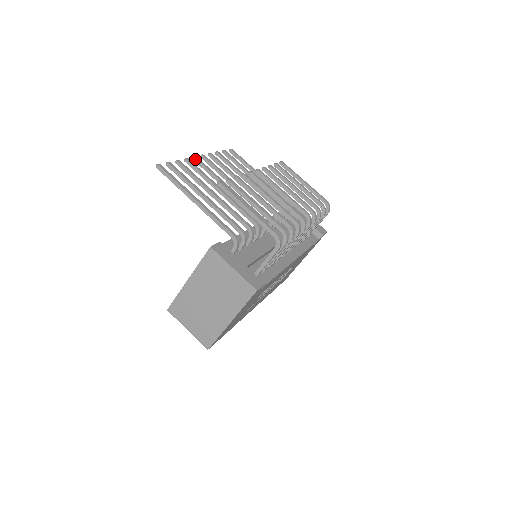
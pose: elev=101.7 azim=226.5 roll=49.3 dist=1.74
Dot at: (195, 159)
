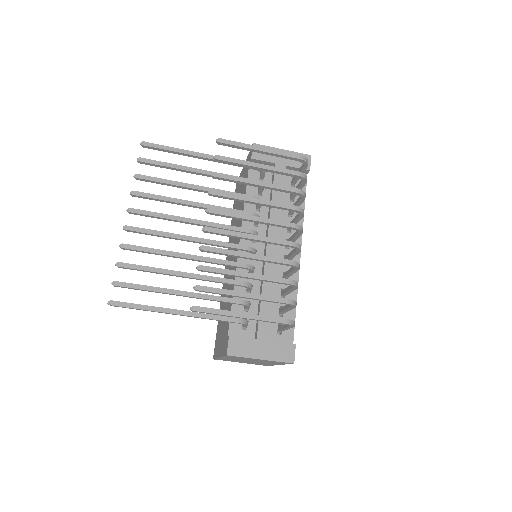
Dot at: (127, 231)
